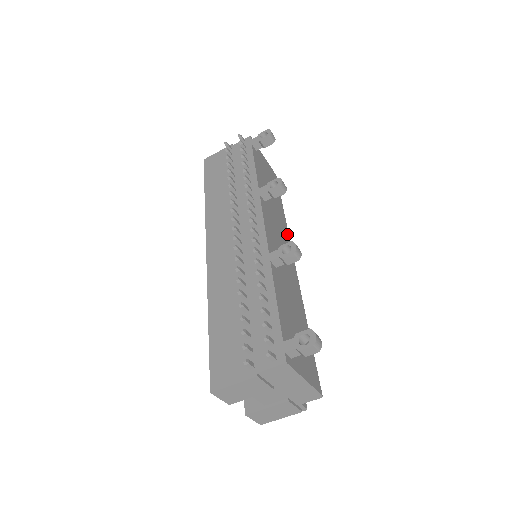
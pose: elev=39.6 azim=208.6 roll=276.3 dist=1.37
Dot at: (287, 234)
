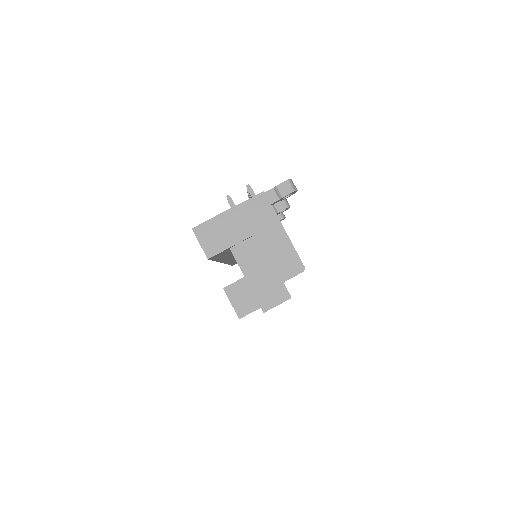
Dot at: occluded
